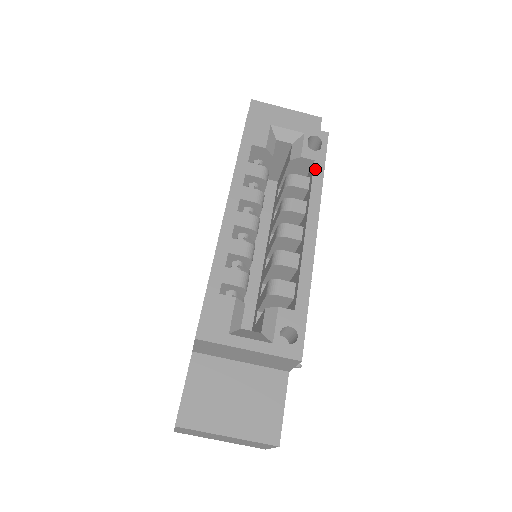
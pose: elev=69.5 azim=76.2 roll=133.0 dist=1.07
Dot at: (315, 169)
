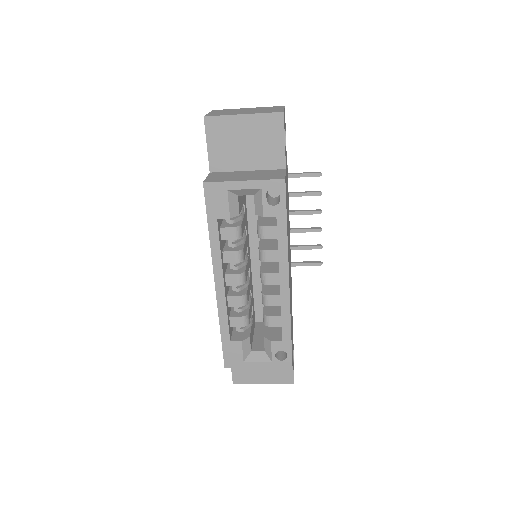
Dot at: (278, 226)
